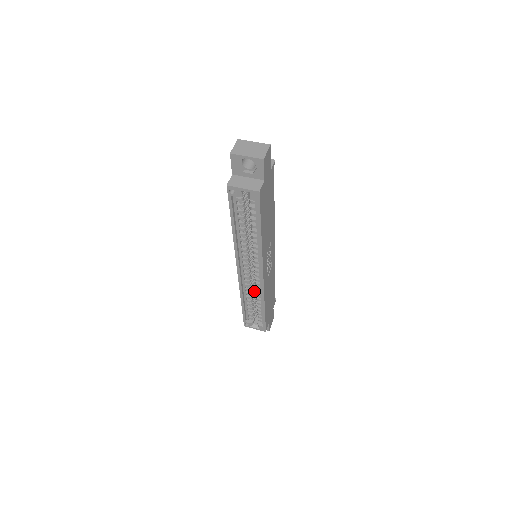
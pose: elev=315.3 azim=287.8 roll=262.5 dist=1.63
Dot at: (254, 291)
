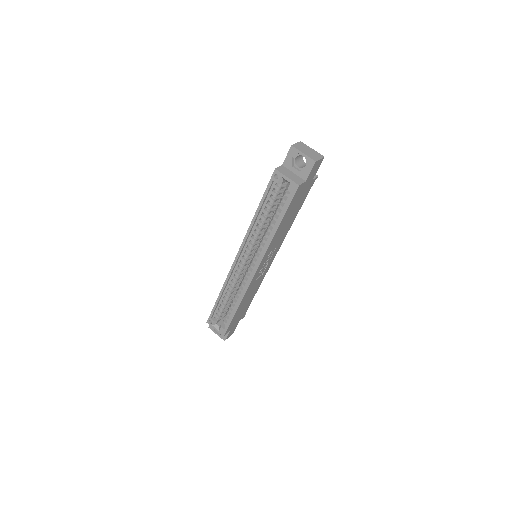
Dot at: (236, 289)
